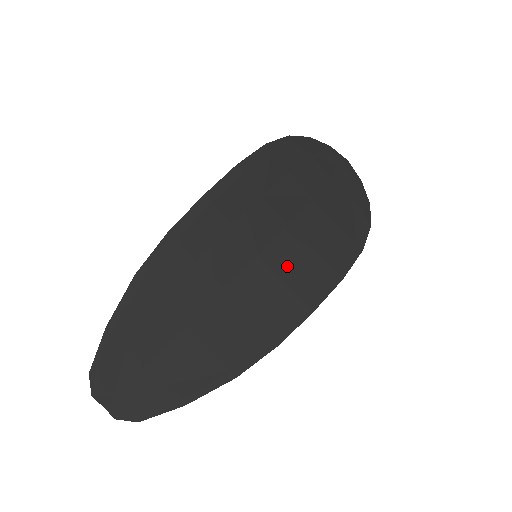
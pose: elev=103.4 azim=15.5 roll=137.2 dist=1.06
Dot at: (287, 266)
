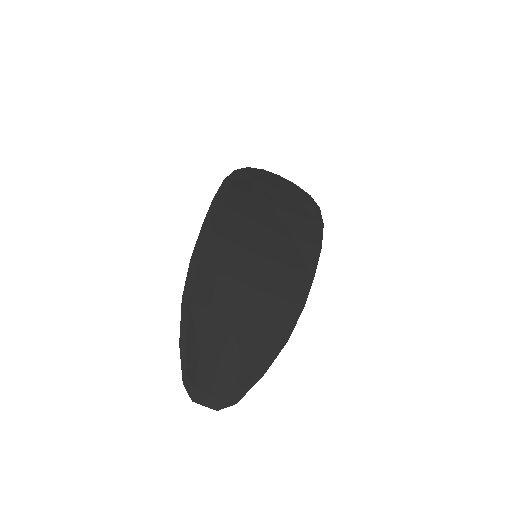
Dot at: (281, 253)
